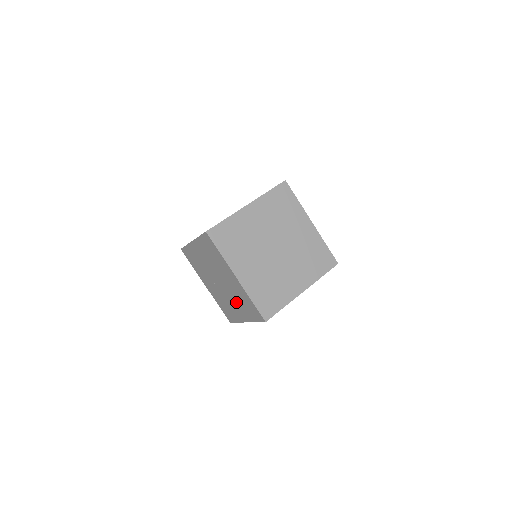
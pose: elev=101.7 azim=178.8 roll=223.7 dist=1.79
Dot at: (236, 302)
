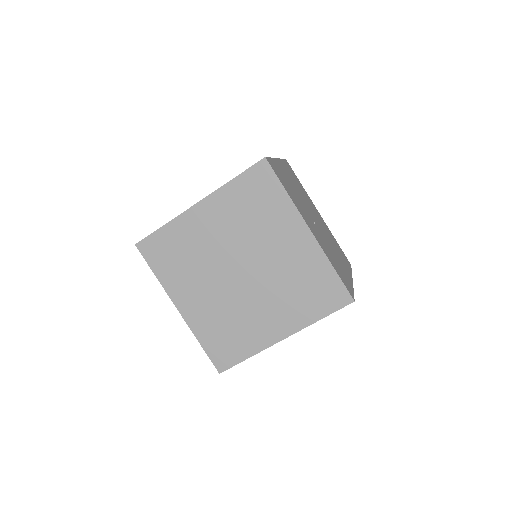
Dot at: occluded
